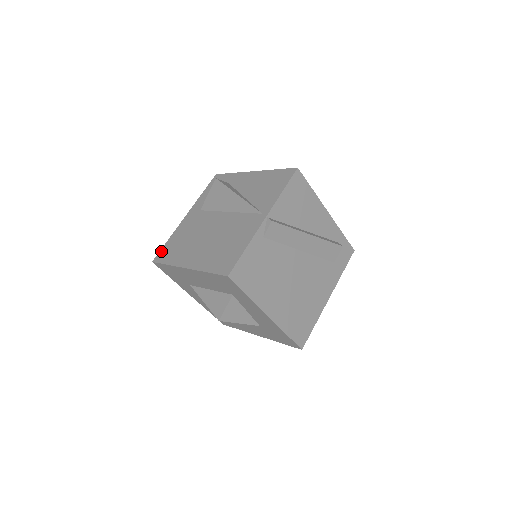
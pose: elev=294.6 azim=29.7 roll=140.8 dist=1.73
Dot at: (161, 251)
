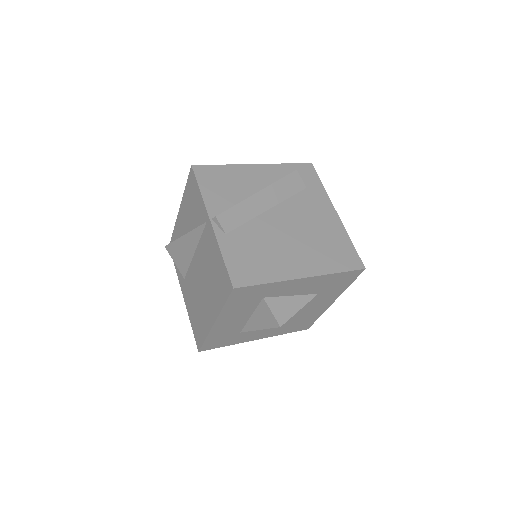
Dot at: (195, 337)
